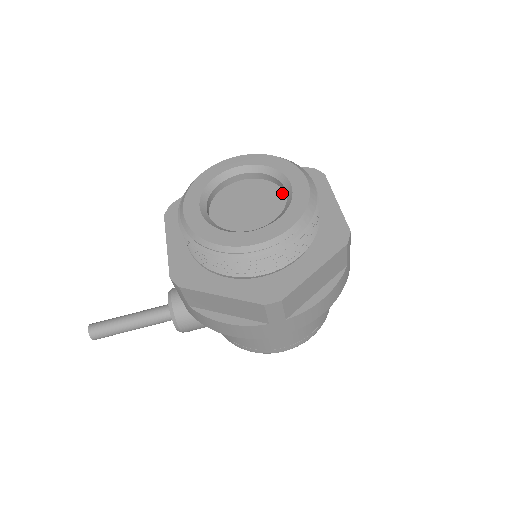
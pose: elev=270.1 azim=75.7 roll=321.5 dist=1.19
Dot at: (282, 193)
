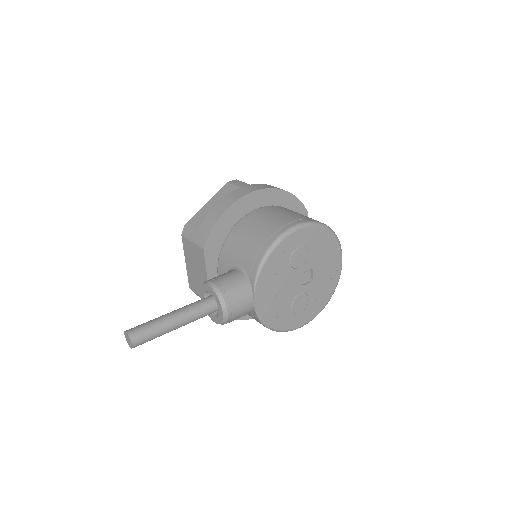
Dot at: occluded
